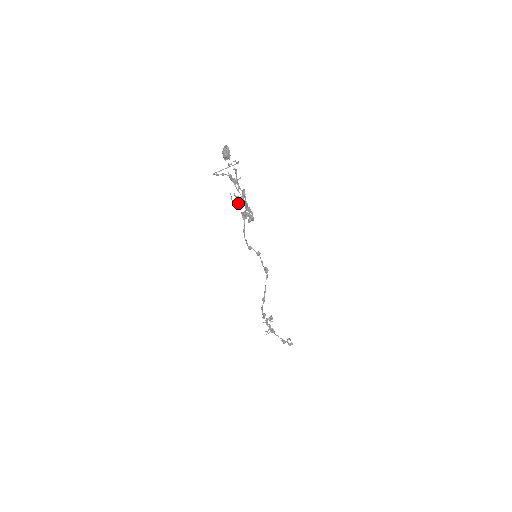
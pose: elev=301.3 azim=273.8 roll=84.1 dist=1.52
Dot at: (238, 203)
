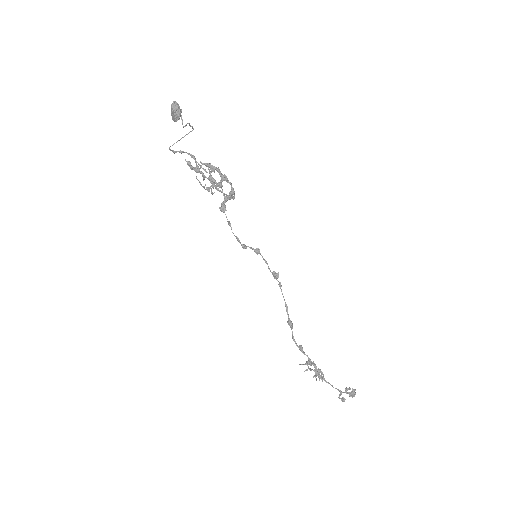
Dot at: (209, 187)
